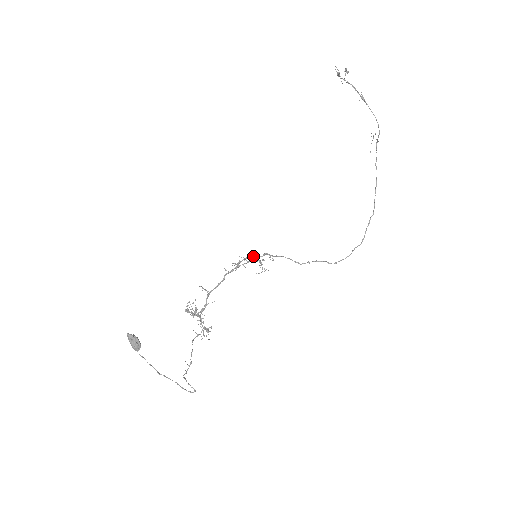
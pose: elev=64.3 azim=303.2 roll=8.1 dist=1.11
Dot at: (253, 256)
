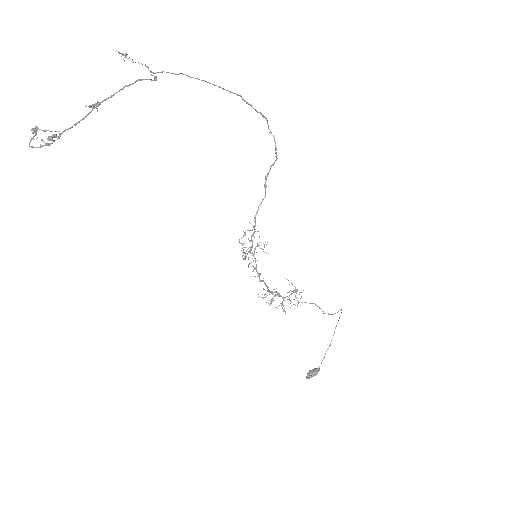
Dot at: occluded
